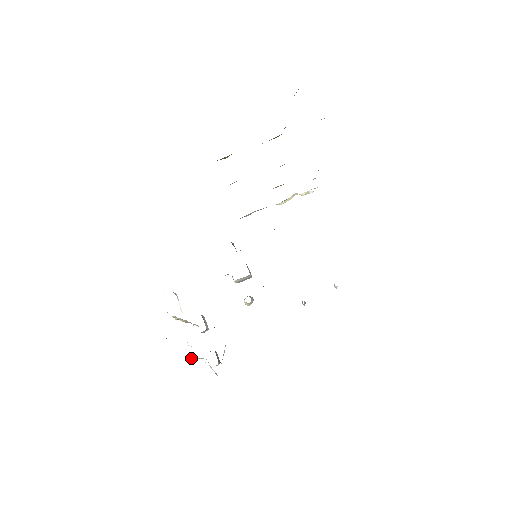
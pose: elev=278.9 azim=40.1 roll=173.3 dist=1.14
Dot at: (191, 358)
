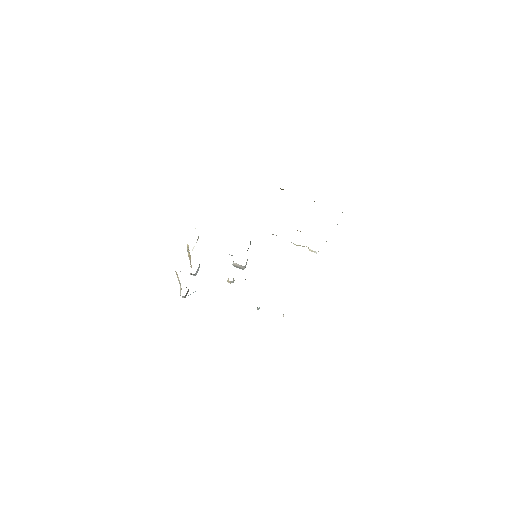
Dot at: (176, 274)
